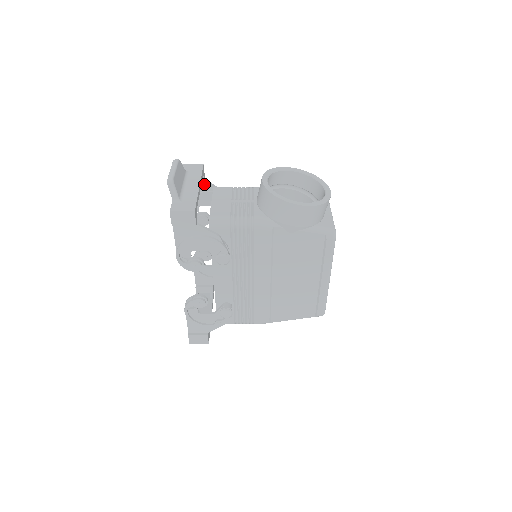
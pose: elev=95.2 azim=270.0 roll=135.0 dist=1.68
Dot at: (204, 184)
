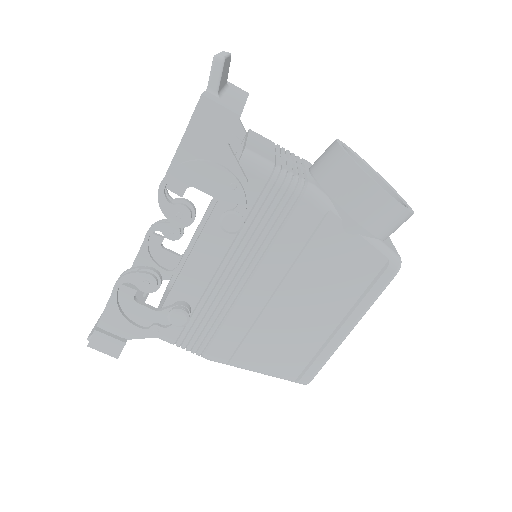
Dot at: occluded
